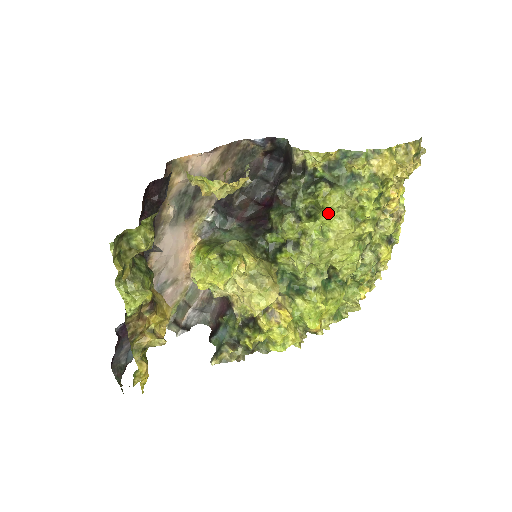
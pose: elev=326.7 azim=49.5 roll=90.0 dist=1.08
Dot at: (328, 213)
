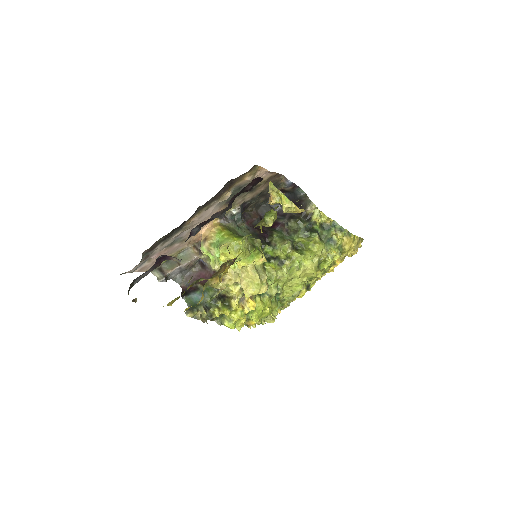
Dot at: (311, 254)
